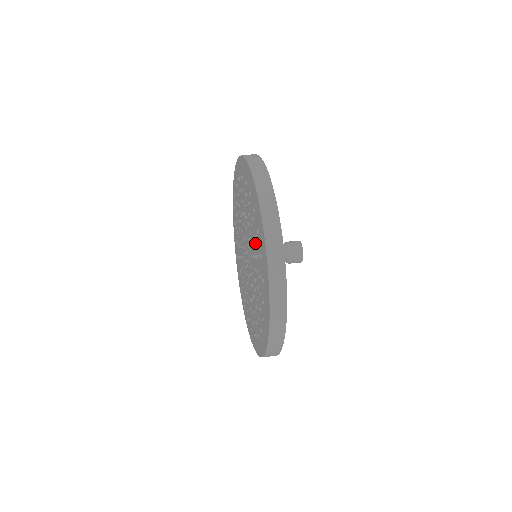
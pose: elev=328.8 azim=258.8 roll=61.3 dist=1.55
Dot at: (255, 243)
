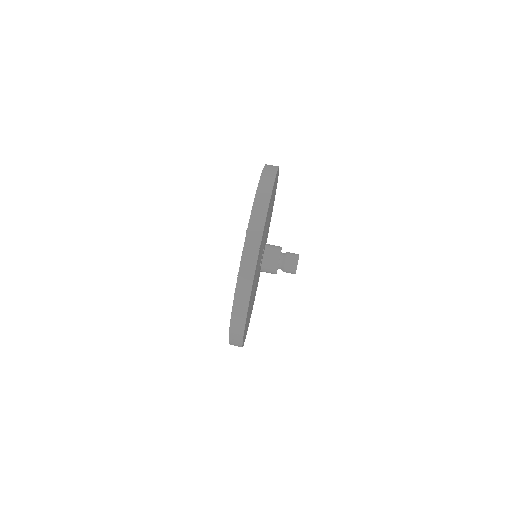
Dot at: occluded
